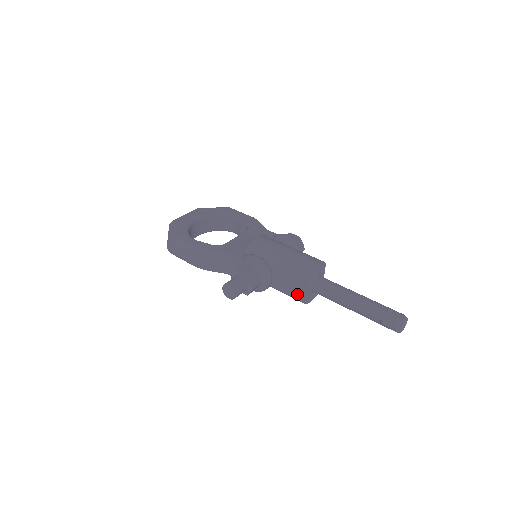
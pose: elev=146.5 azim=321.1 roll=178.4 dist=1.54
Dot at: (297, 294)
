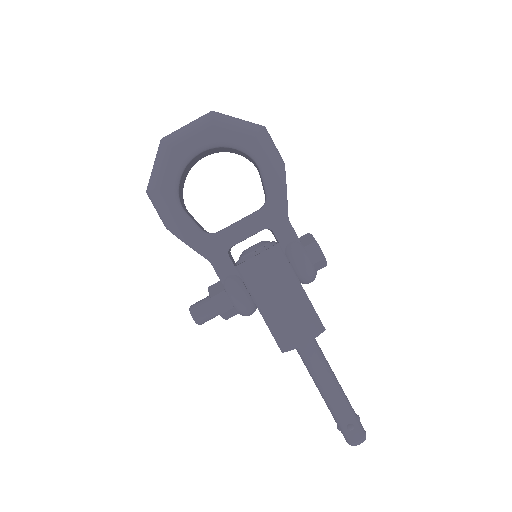
Dot at: occluded
